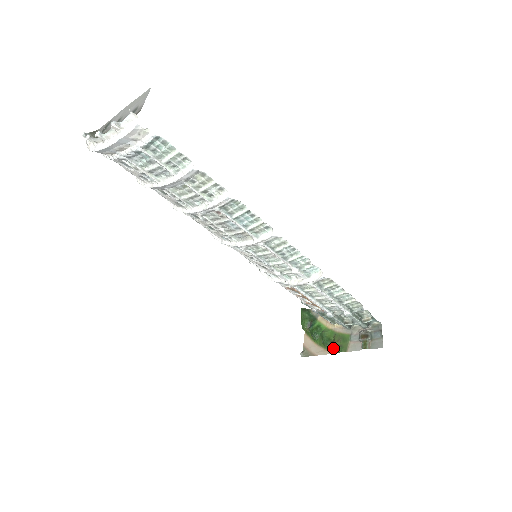
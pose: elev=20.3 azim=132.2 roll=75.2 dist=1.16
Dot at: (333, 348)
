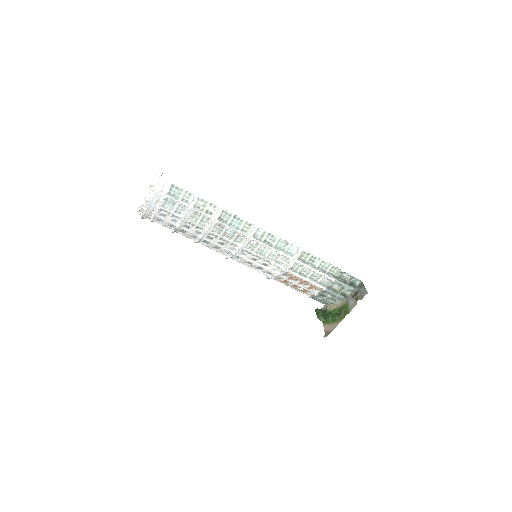
Dot at: (341, 317)
